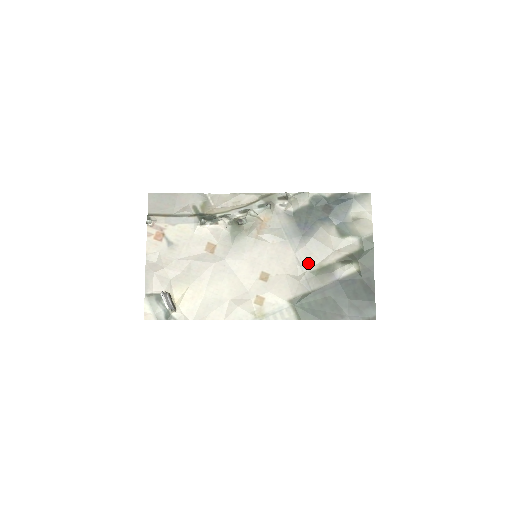
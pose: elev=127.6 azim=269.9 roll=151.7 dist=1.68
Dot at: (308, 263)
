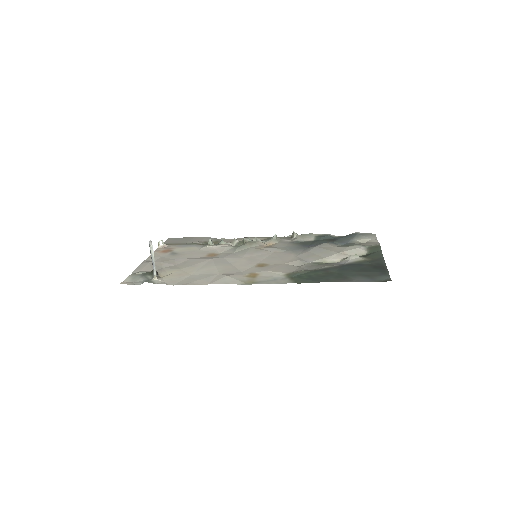
Dot at: (310, 259)
